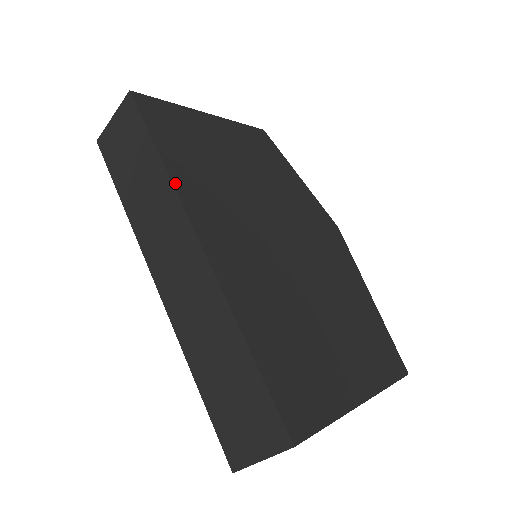
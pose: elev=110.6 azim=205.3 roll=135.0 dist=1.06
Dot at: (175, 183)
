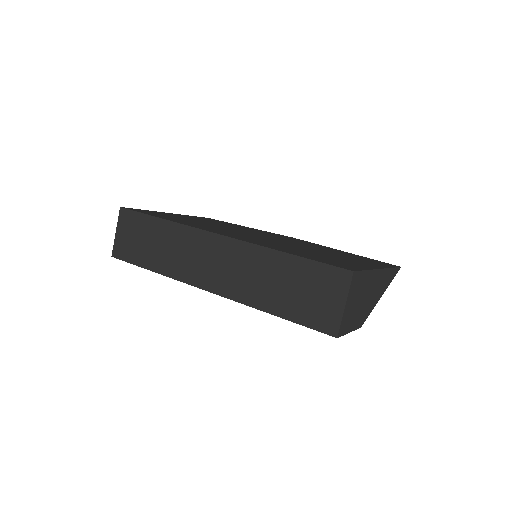
Dot at: (181, 224)
